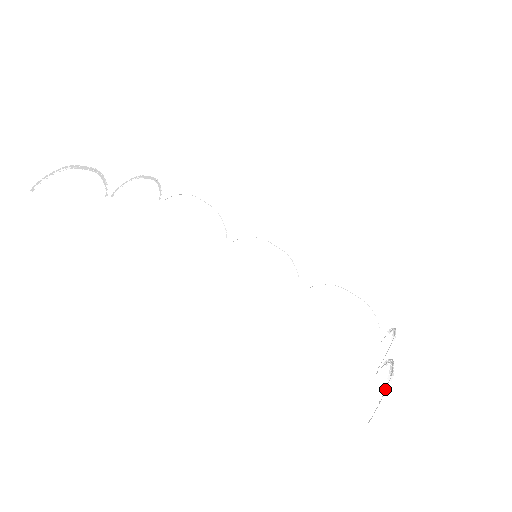
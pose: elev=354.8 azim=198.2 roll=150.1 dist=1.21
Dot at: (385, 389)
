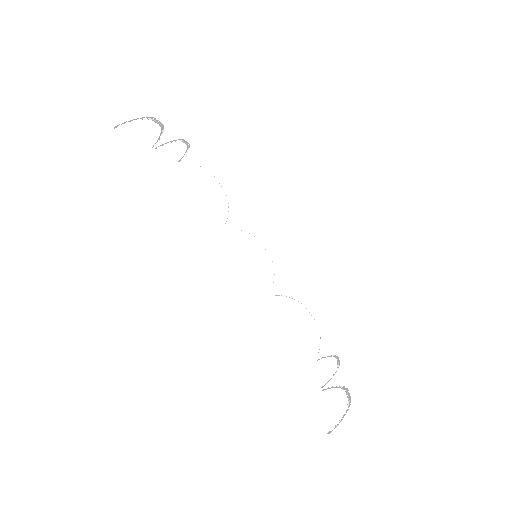
Dot at: (345, 412)
